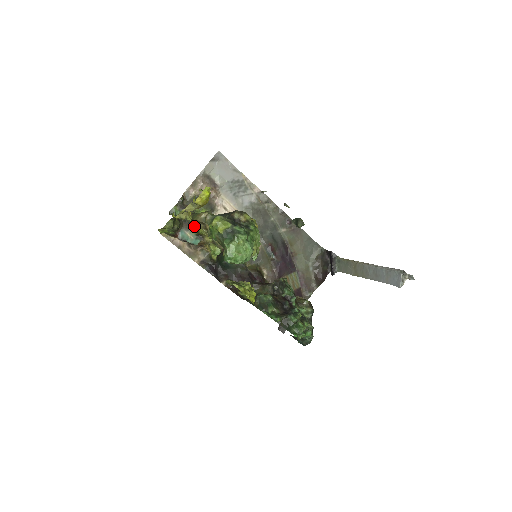
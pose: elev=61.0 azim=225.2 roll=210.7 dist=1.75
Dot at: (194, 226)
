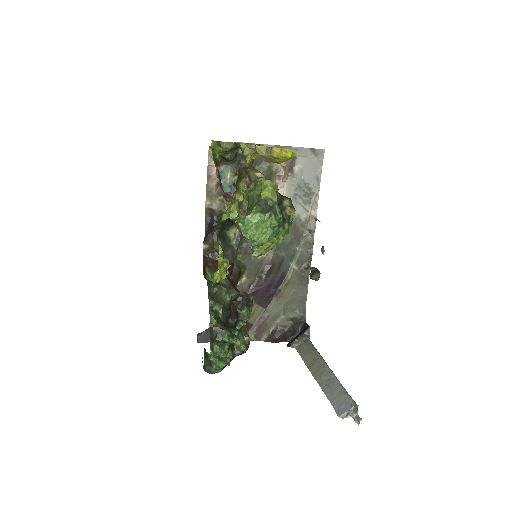
Dot at: (241, 174)
